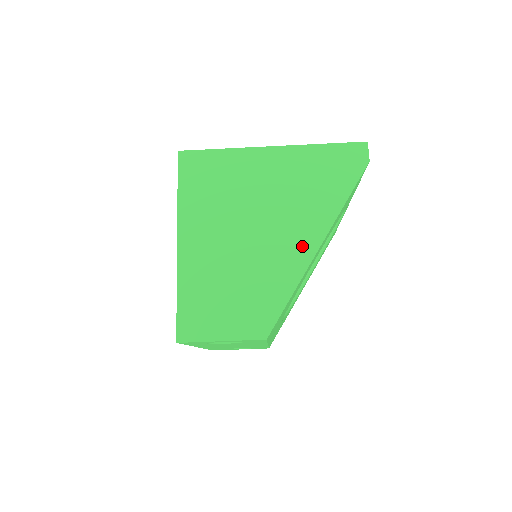
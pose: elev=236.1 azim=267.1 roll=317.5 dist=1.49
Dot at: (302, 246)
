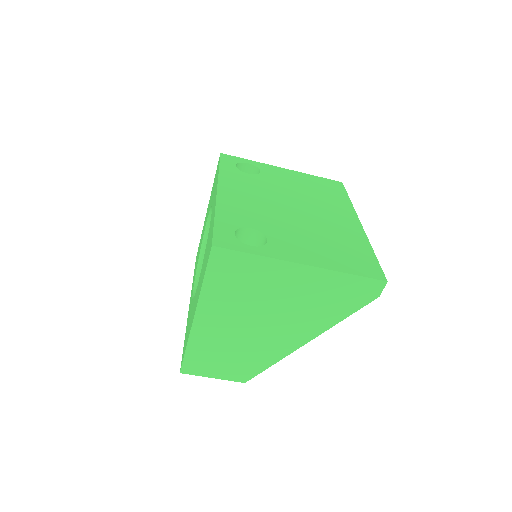
Dot at: (294, 340)
